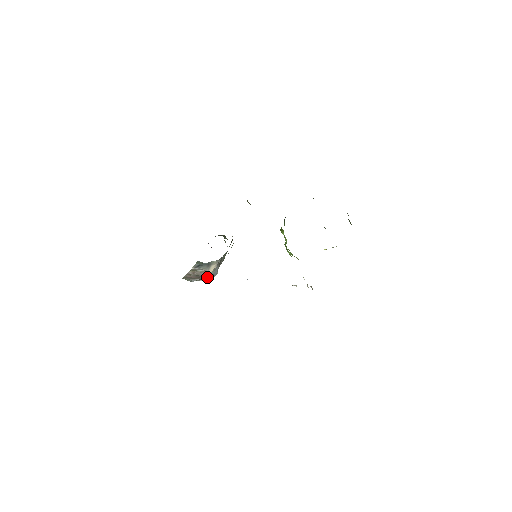
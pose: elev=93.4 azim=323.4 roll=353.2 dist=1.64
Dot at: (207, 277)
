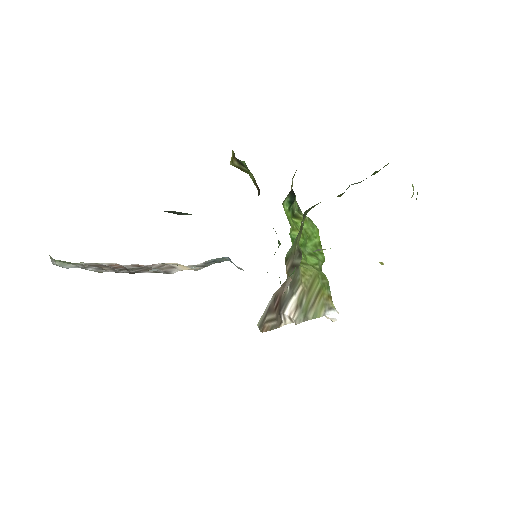
Dot at: (152, 272)
